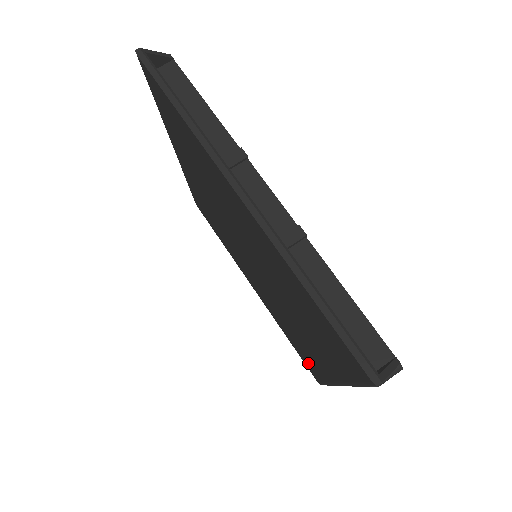
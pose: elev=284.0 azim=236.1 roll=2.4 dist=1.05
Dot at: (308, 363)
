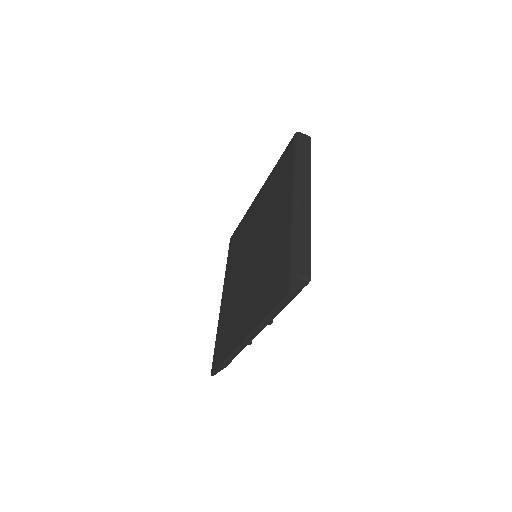
Dot at: (232, 247)
